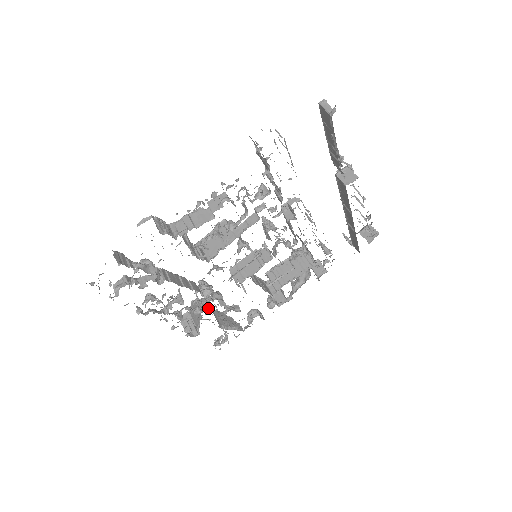
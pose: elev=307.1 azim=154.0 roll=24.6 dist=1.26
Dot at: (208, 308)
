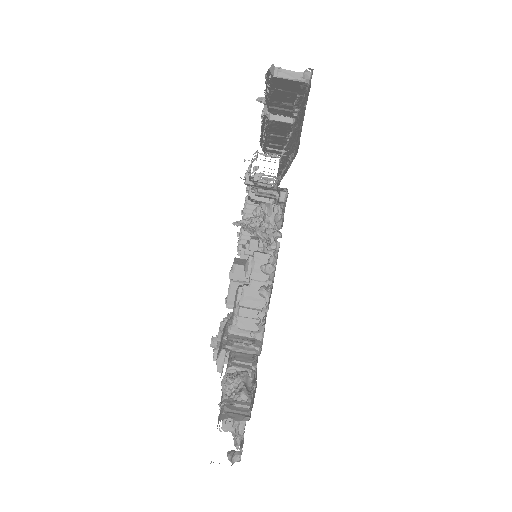
Dot at: occluded
